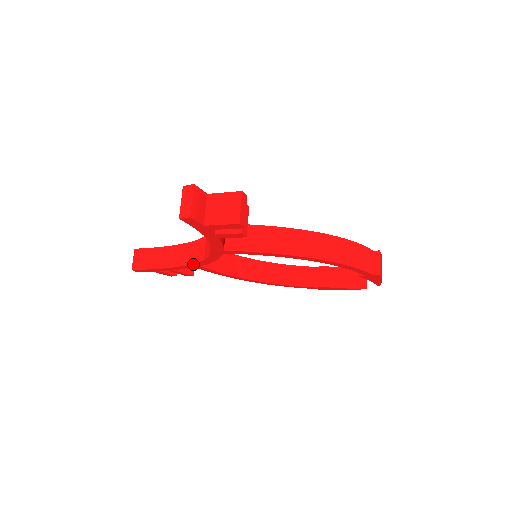
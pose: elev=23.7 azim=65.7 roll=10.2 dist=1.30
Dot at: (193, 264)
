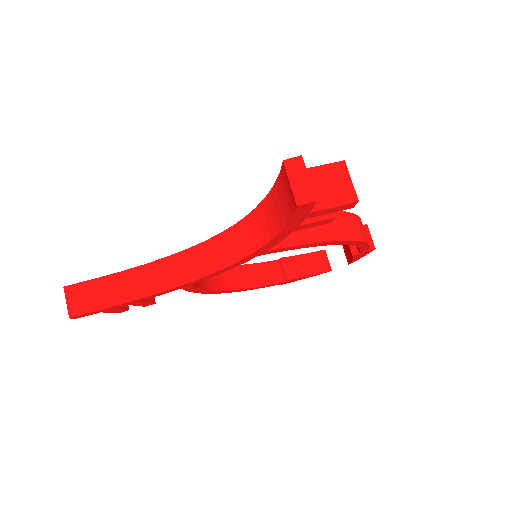
Dot at: (186, 284)
